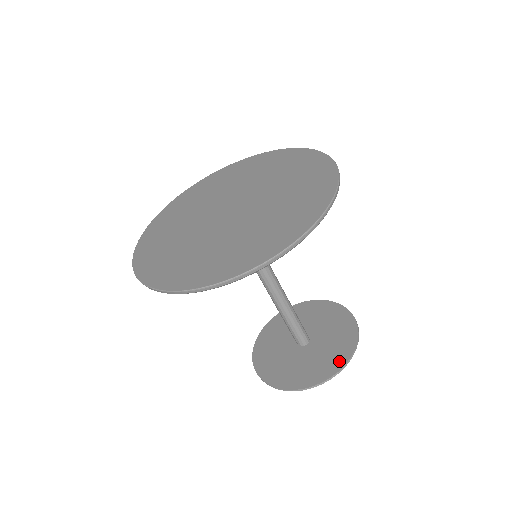
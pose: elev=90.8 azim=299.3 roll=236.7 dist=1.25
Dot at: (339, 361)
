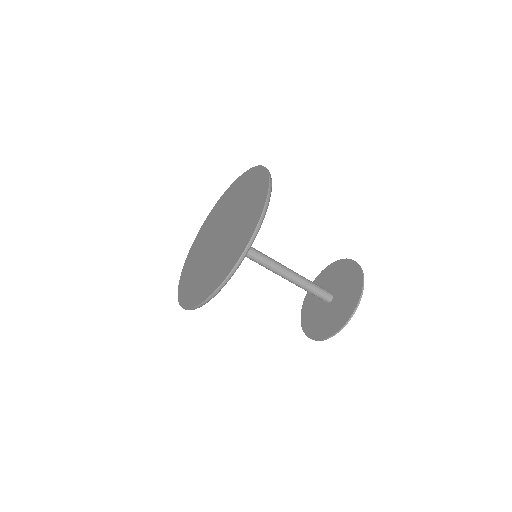
Dot at: (355, 298)
